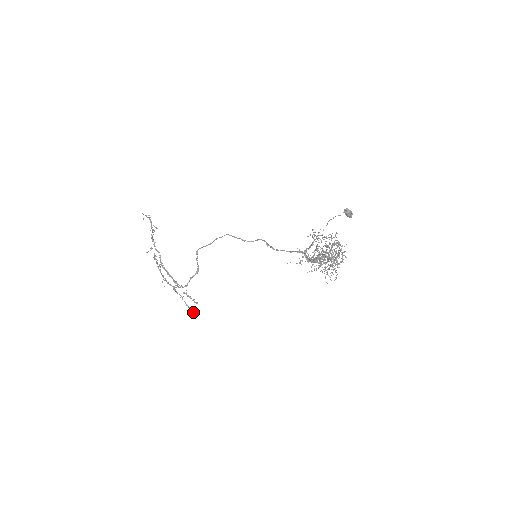
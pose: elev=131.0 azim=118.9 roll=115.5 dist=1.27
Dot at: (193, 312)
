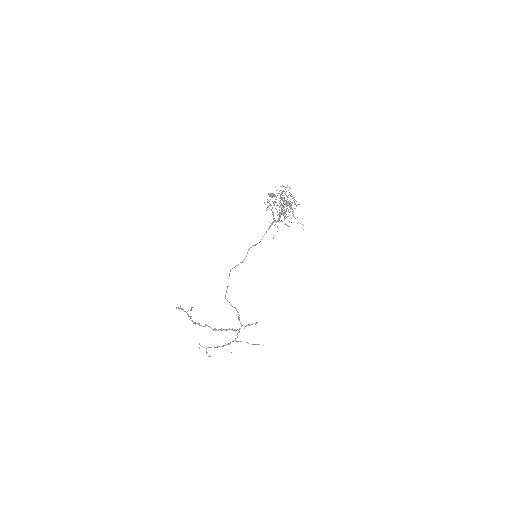
Dot at: occluded
